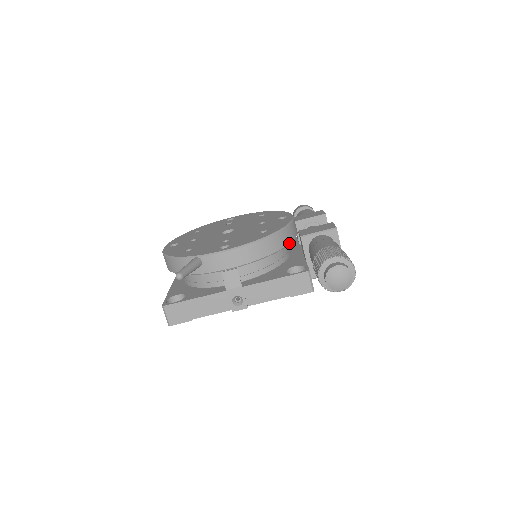
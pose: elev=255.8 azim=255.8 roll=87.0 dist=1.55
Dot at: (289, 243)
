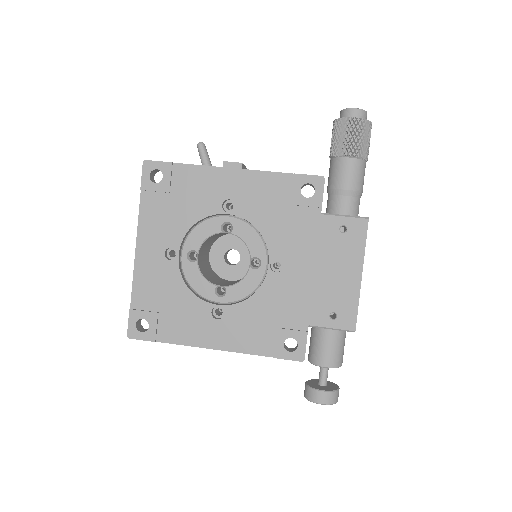
Dot at: occluded
